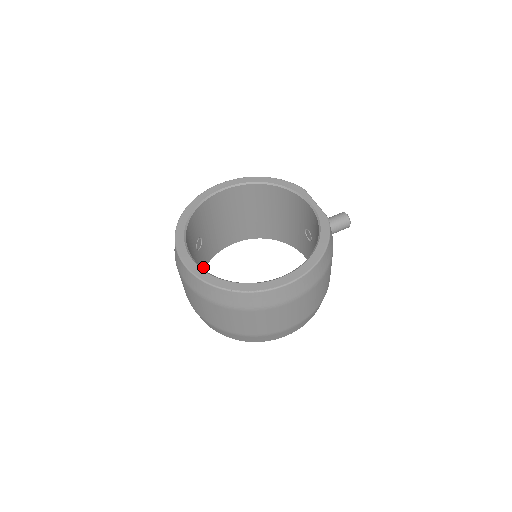
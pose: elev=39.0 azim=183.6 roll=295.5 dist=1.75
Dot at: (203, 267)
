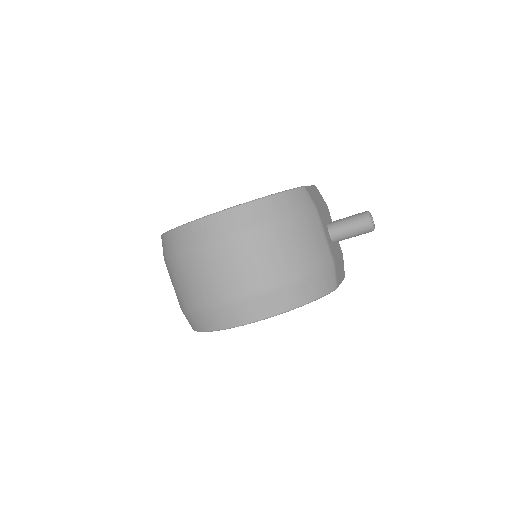
Dot at: occluded
